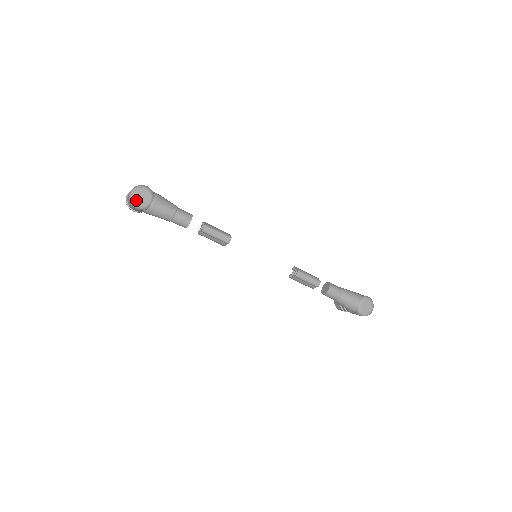
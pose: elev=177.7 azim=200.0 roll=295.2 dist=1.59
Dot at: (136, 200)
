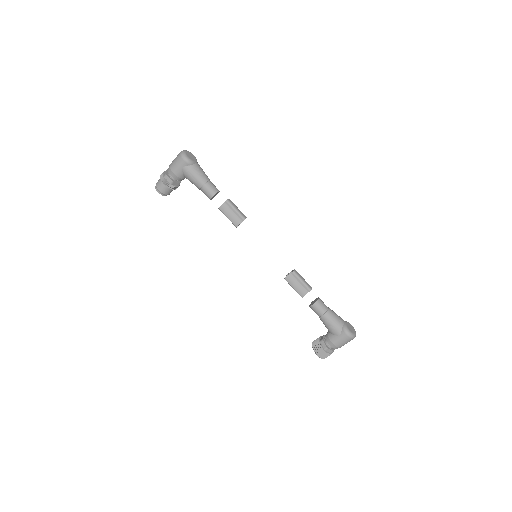
Dot at: (186, 154)
